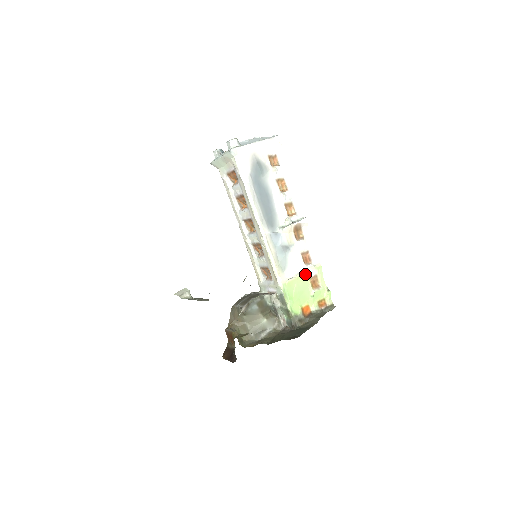
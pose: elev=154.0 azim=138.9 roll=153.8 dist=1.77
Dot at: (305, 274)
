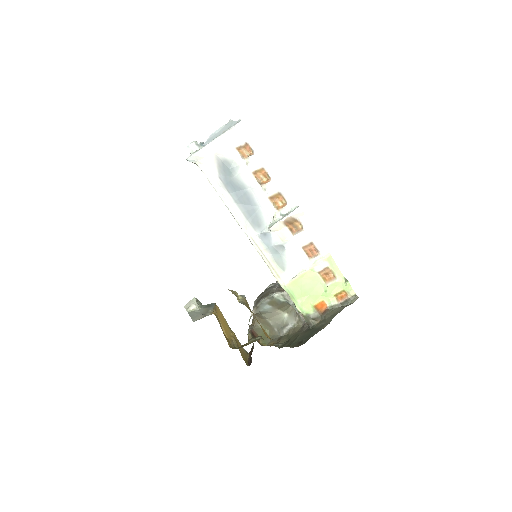
Dot at: (311, 269)
